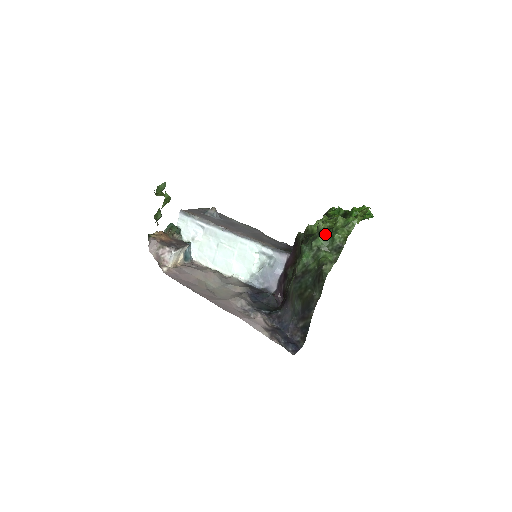
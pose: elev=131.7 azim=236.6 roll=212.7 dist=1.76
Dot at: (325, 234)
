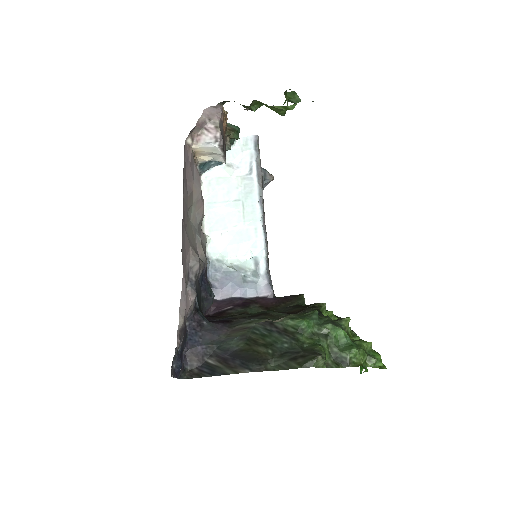
Dot at: occluded
